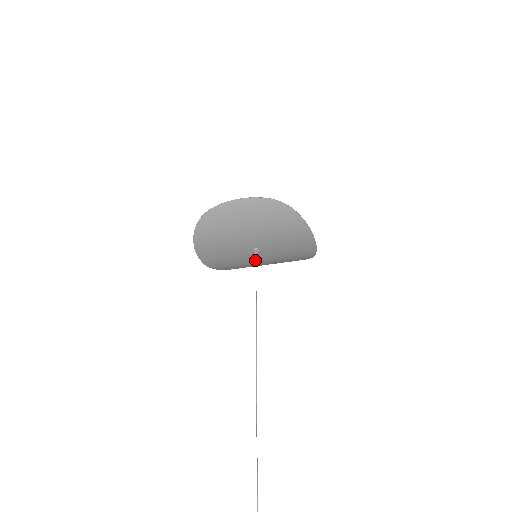
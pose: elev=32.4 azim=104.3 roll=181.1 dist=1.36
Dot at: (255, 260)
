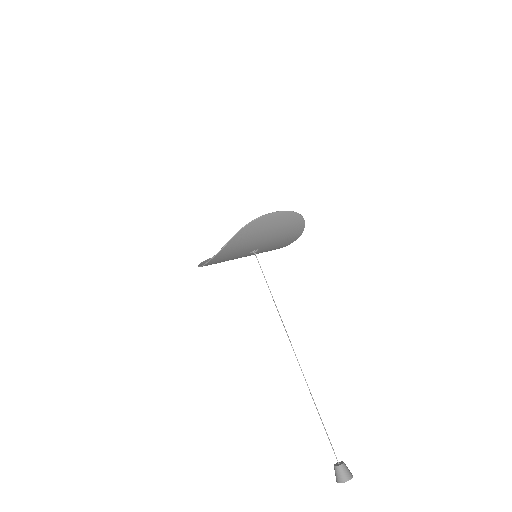
Dot at: (241, 257)
